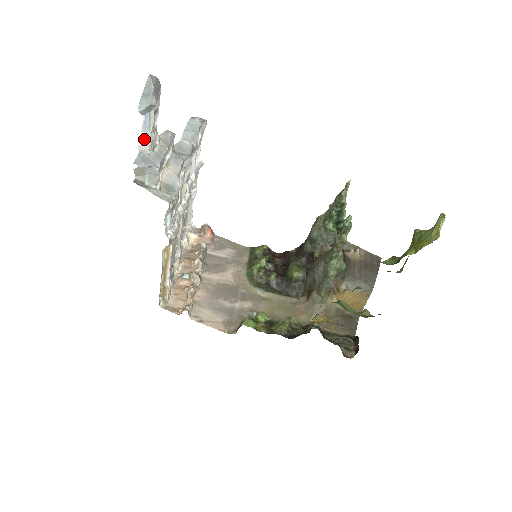
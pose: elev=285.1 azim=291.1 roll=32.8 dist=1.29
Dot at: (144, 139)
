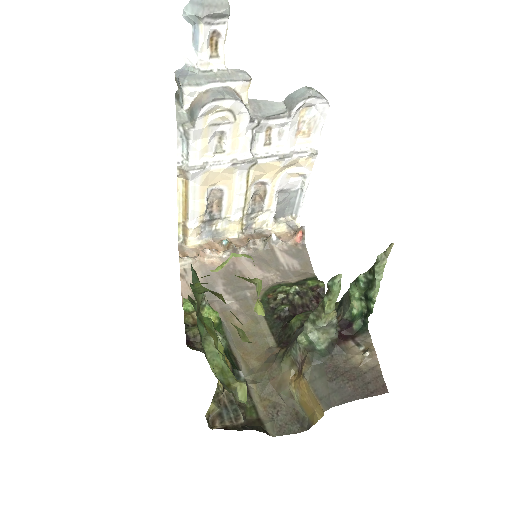
Dot at: (192, 53)
